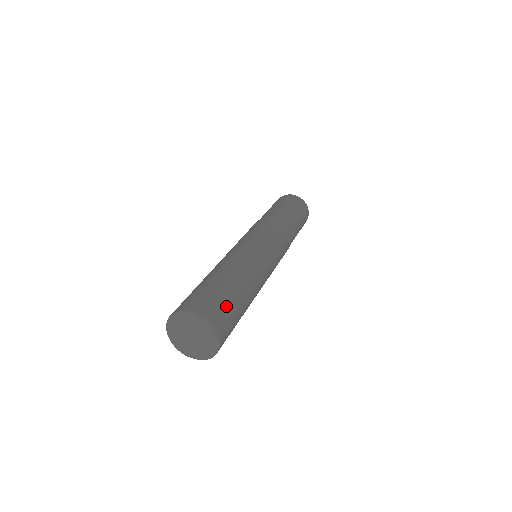
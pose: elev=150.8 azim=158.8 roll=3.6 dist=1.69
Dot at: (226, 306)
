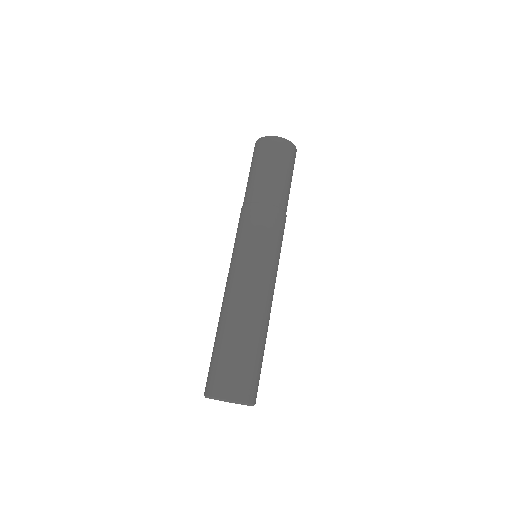
Dot at: (249, 371)
